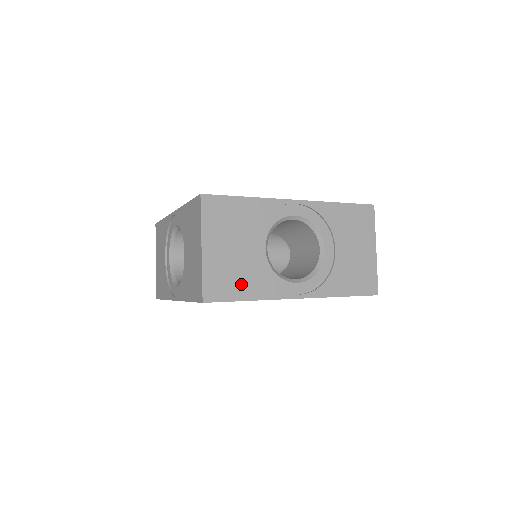
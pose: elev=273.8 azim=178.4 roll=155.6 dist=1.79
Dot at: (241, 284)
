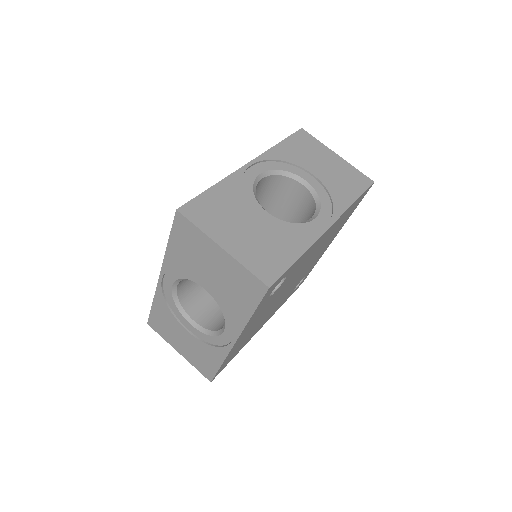
Dot at: (280, 250)
